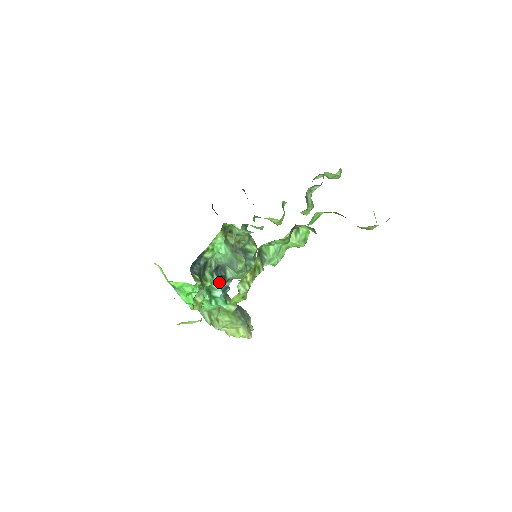
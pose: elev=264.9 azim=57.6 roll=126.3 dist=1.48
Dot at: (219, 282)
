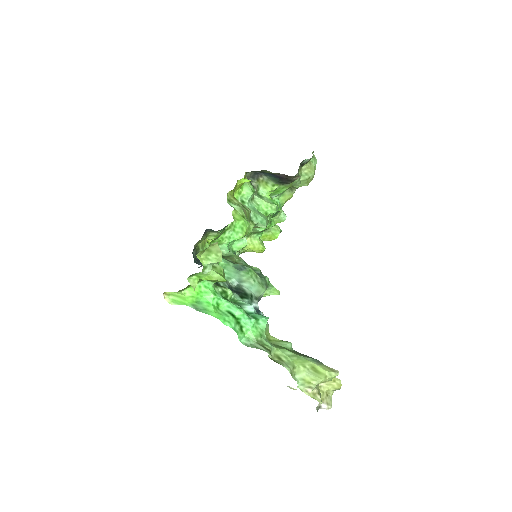
Dot at: (243, 301)
